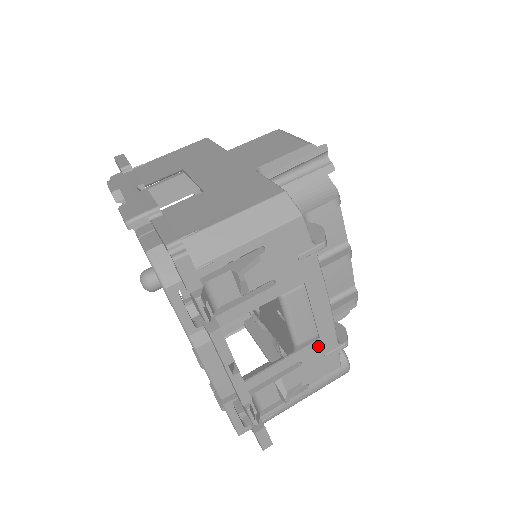
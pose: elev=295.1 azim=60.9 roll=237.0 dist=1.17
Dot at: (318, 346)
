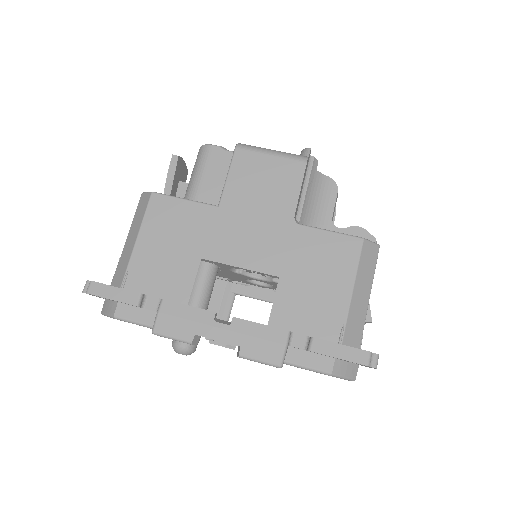
Dot at: occluded
